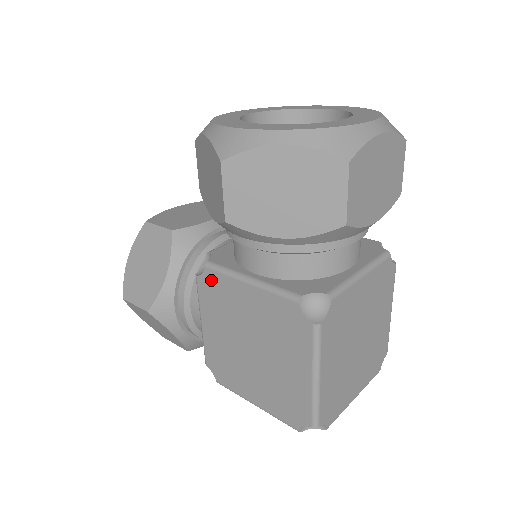
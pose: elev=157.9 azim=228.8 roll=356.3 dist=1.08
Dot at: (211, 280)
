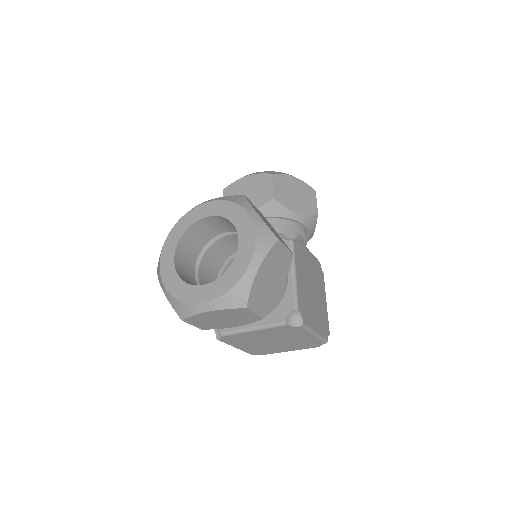
Dot at: occluded
